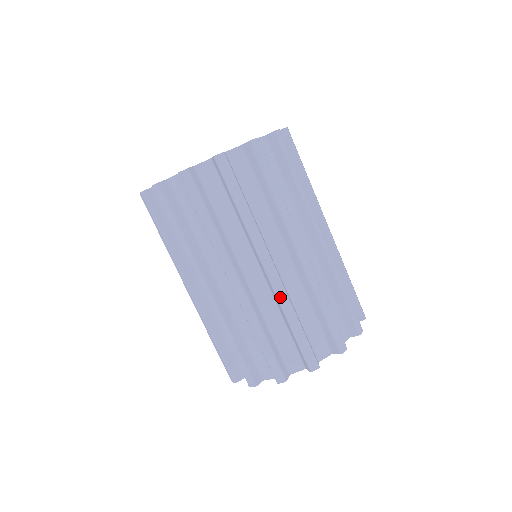
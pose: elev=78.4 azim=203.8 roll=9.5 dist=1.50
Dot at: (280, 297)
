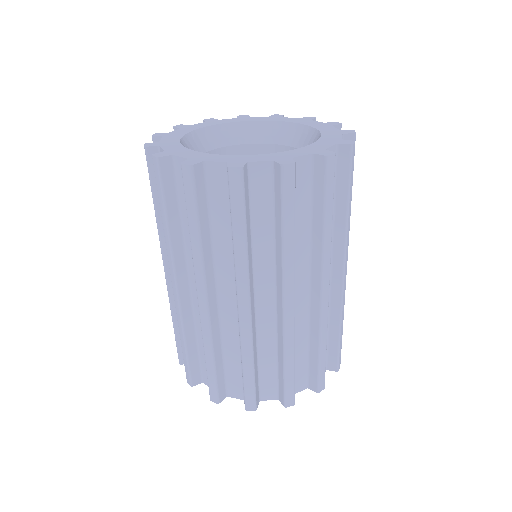
Dot at: (203, 330)
